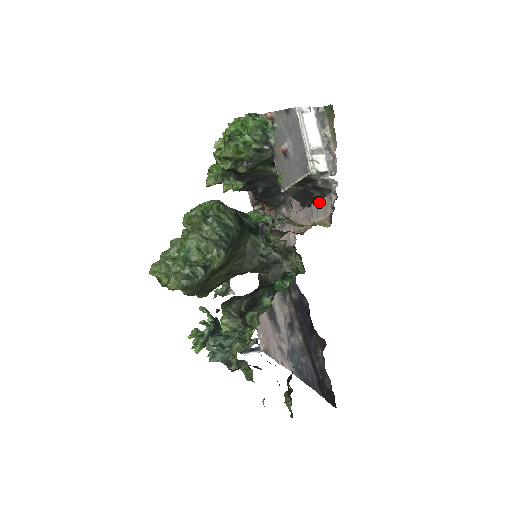
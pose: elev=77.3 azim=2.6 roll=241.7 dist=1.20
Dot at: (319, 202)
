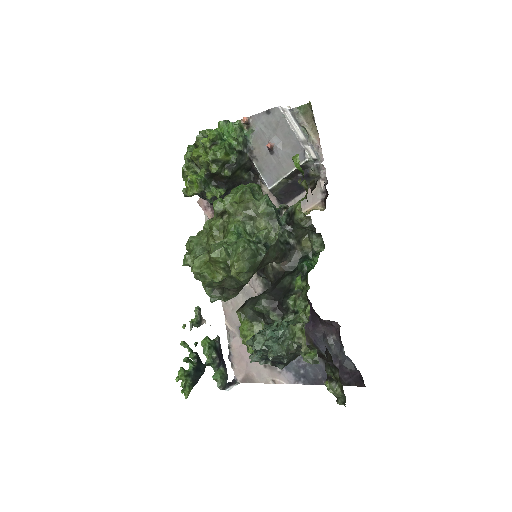
Dot at: (304, 193)
